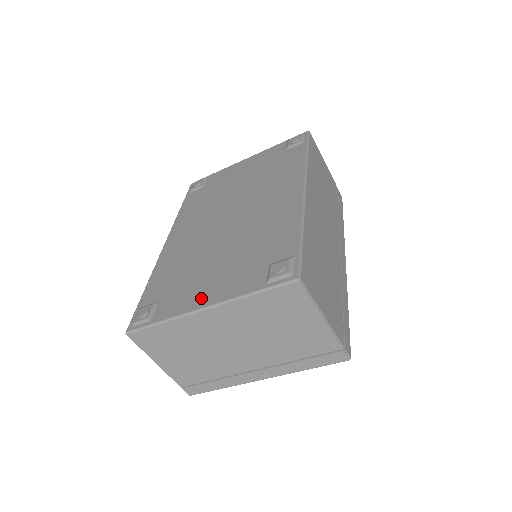
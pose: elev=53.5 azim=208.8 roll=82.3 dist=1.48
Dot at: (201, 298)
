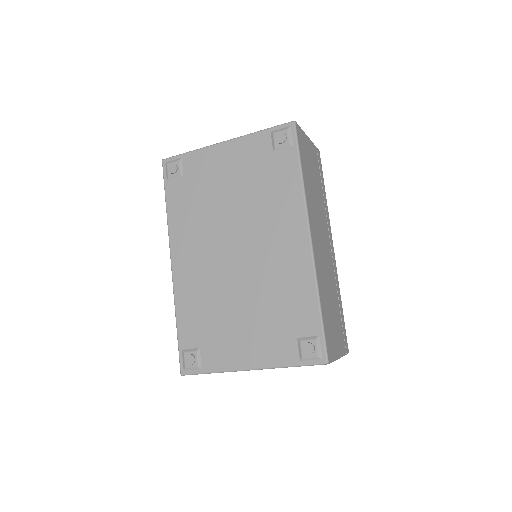
Dot at: (243, 358)
